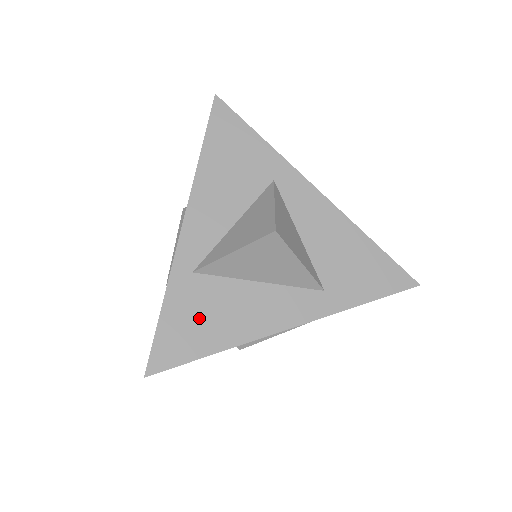
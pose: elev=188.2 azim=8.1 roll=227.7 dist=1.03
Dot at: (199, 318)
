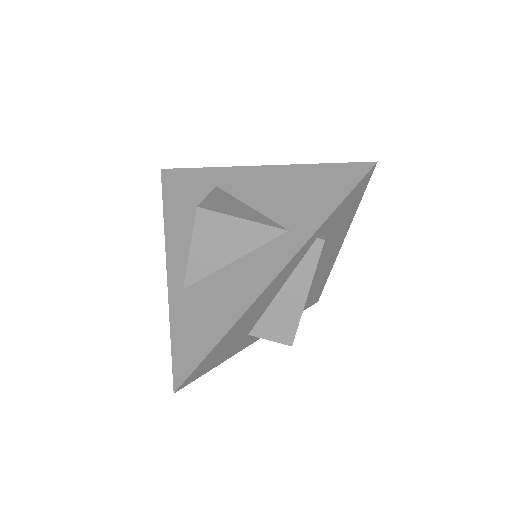
Dot at: (198, 320)
